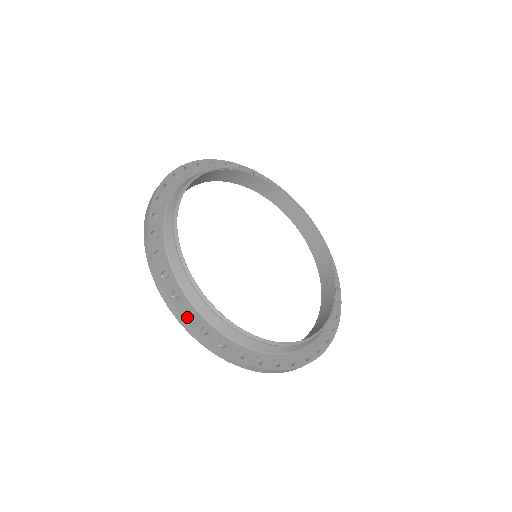
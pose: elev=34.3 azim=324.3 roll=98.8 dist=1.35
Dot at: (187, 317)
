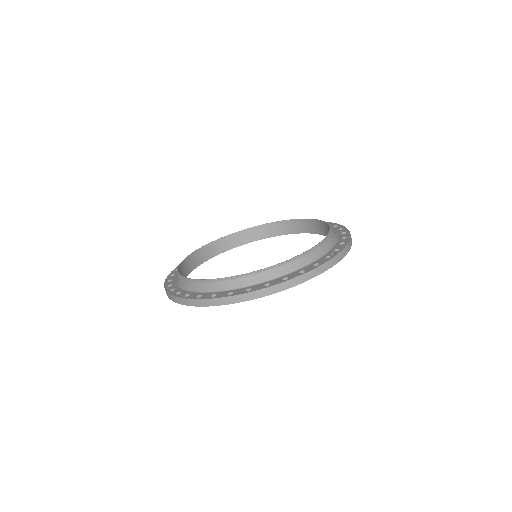
Dot at: (287, 279)
